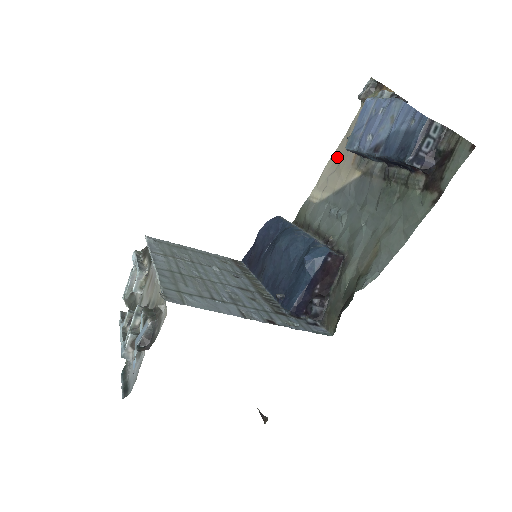
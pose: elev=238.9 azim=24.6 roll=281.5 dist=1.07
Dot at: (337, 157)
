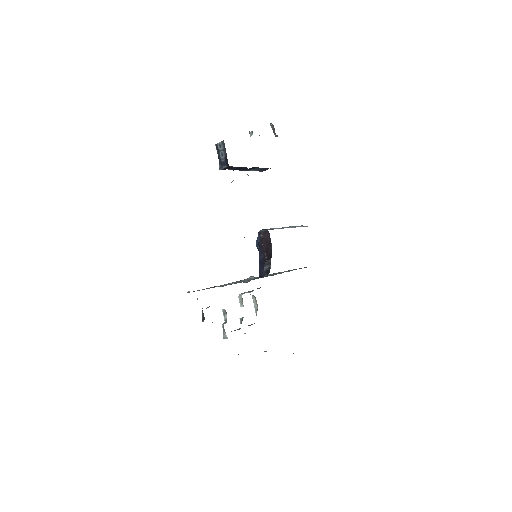
Dot at: occluded
